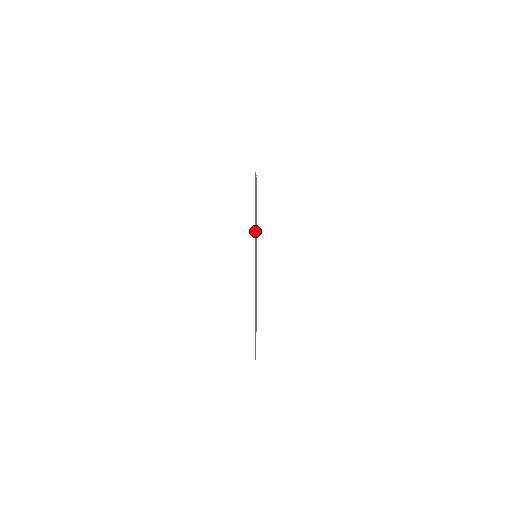
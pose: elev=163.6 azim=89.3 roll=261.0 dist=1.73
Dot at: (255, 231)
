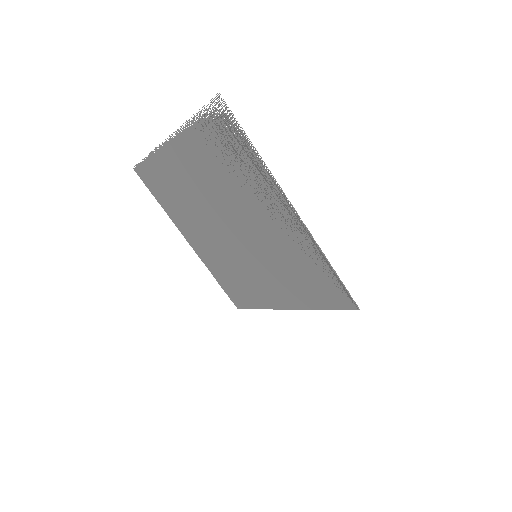
Dot at: (302, 293)
